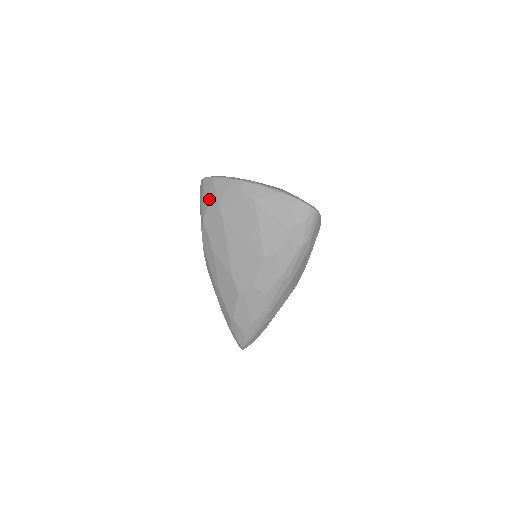
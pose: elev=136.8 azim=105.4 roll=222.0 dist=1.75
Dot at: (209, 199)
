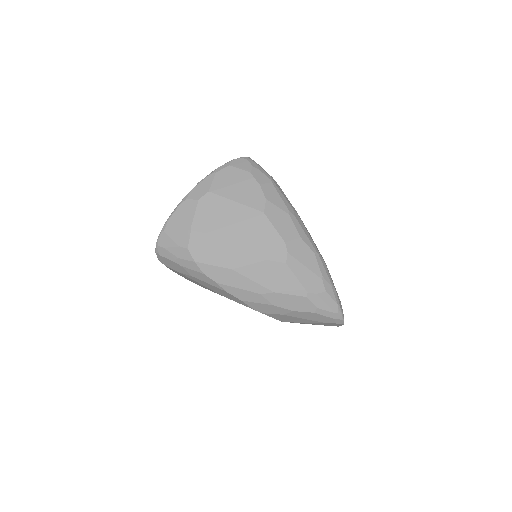
Dot at: (179, 242)
